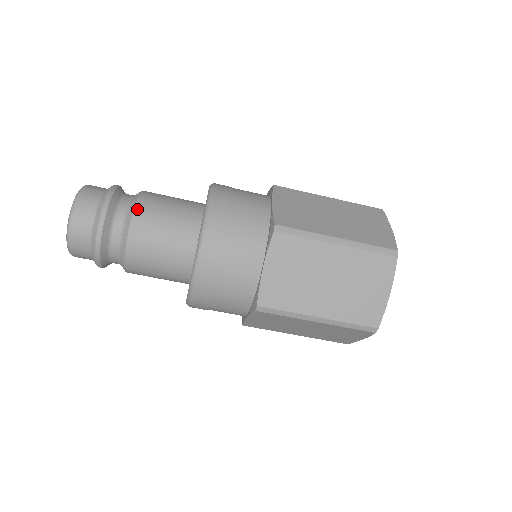
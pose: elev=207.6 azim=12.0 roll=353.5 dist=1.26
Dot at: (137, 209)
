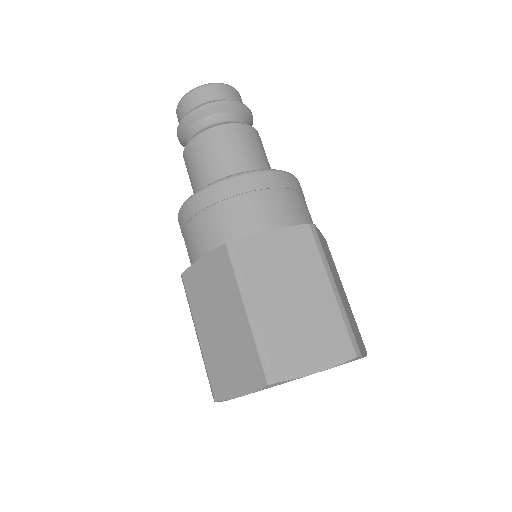
Dot at: (251, 128)
